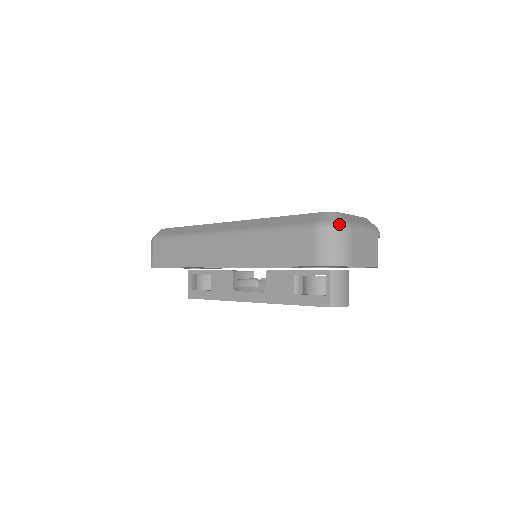
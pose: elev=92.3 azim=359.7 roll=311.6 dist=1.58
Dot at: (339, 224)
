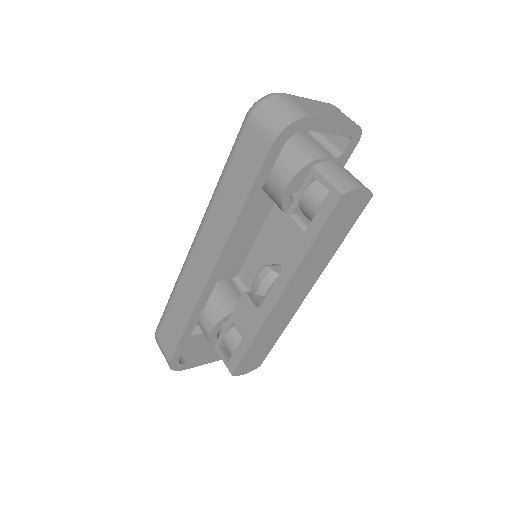
Dot at: (267, 95)
